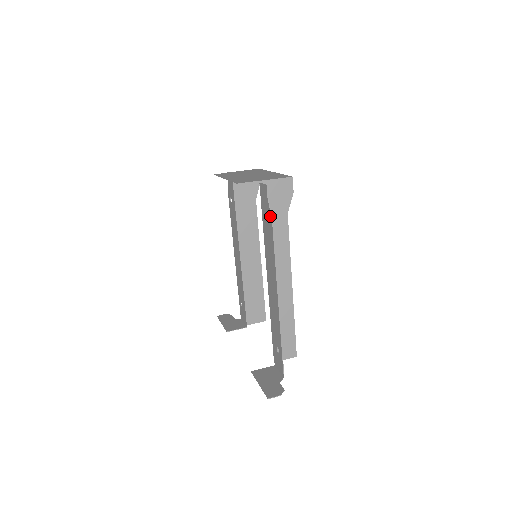
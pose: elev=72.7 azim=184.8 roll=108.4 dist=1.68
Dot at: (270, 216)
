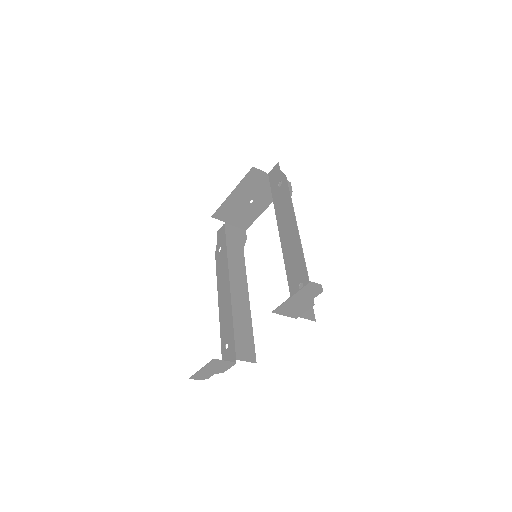
Dot at: (284, 176)
